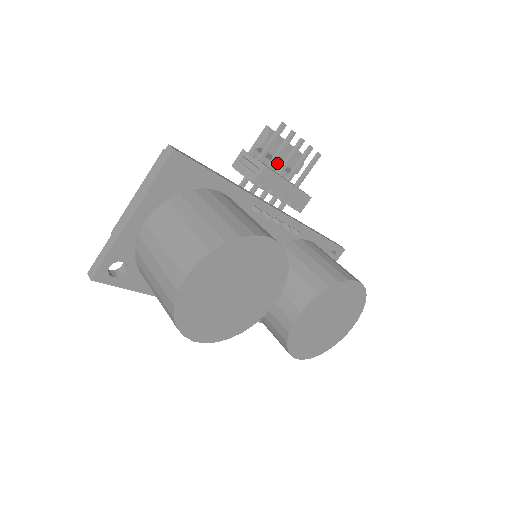
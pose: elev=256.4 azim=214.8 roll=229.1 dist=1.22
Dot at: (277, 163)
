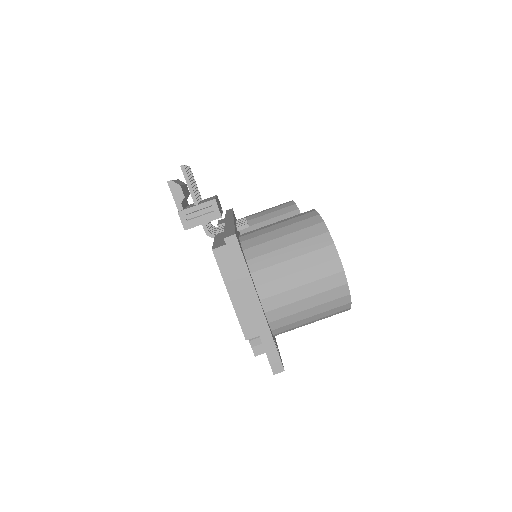
Dot at: occluded
